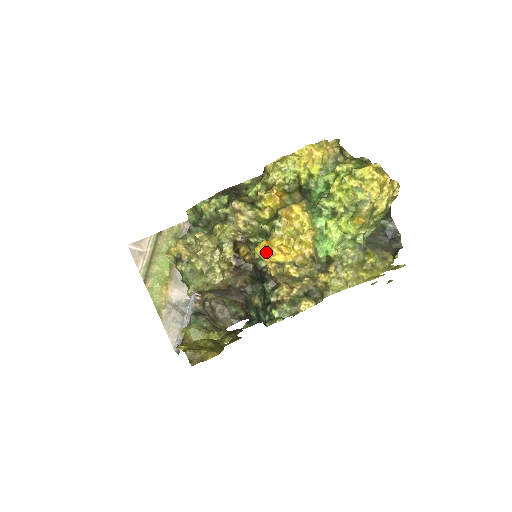
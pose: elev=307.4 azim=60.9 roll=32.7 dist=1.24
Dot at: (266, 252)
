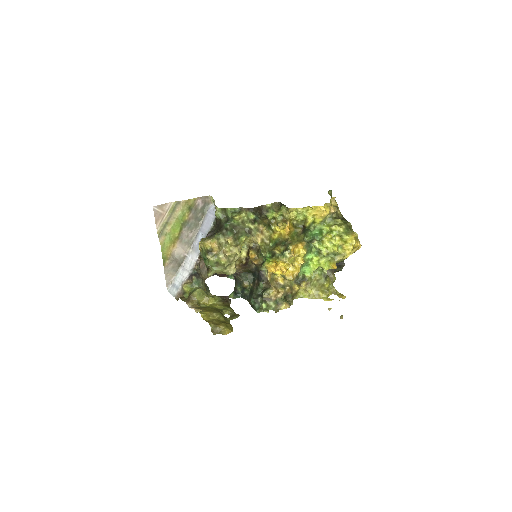
Dot at: (273, 269)
